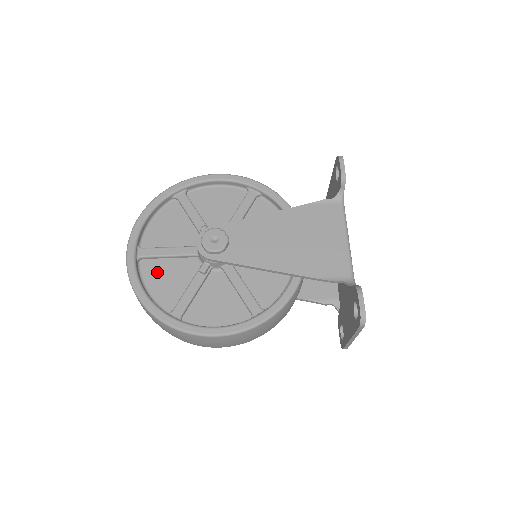
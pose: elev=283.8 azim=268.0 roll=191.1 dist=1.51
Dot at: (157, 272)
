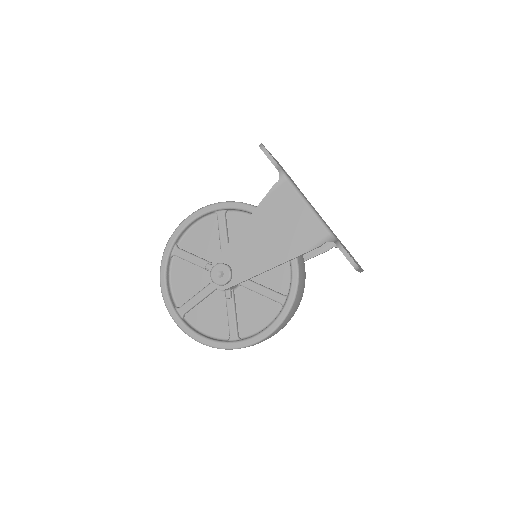
Dot at: (201, 317)
